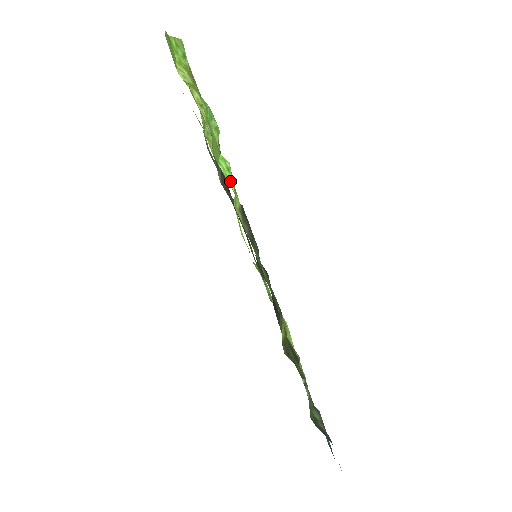
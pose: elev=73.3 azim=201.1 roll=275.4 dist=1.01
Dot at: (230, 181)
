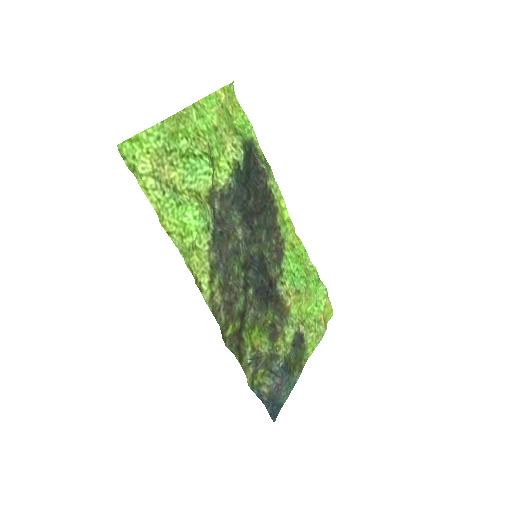
Dot at: (194, 228)
